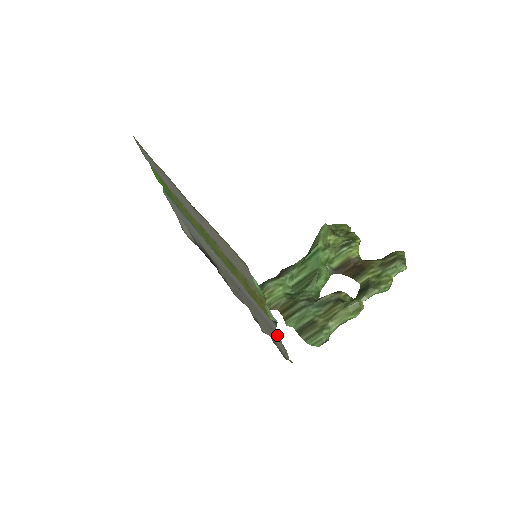
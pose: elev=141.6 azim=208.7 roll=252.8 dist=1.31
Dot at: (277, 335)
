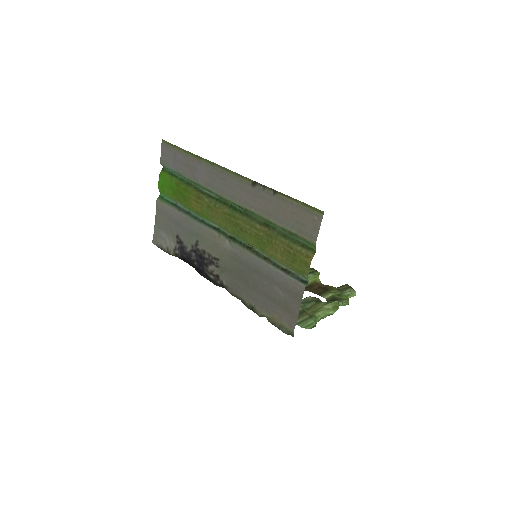
Dot at: (298, 298)
